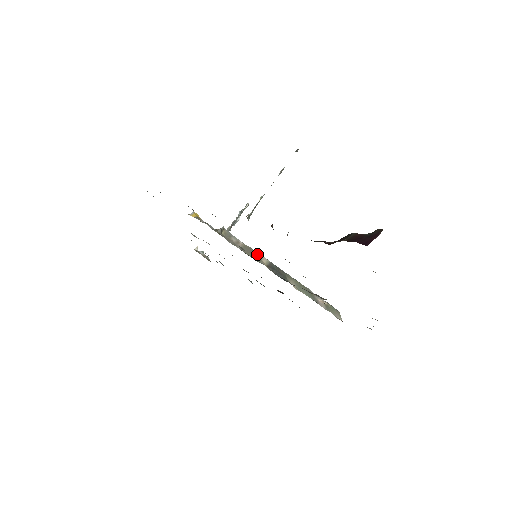
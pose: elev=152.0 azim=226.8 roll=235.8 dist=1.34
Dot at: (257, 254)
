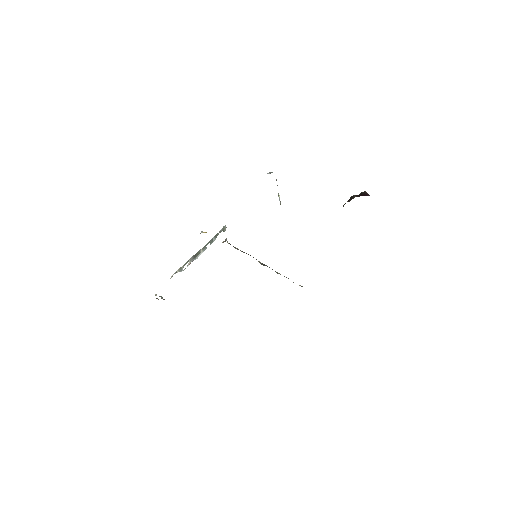
Dot at: occluded
